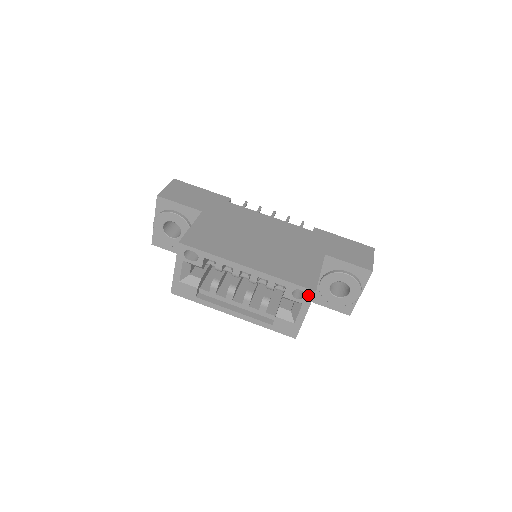
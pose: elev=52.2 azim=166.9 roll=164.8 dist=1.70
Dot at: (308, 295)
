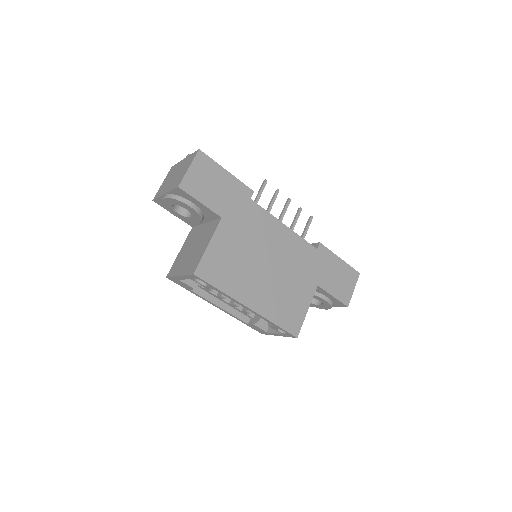
Dot at: (289, 335)
